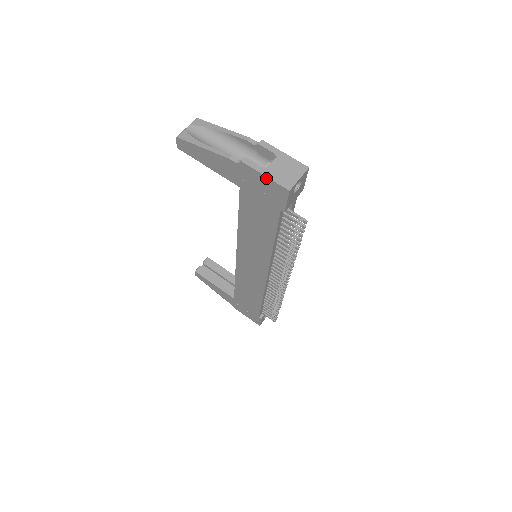
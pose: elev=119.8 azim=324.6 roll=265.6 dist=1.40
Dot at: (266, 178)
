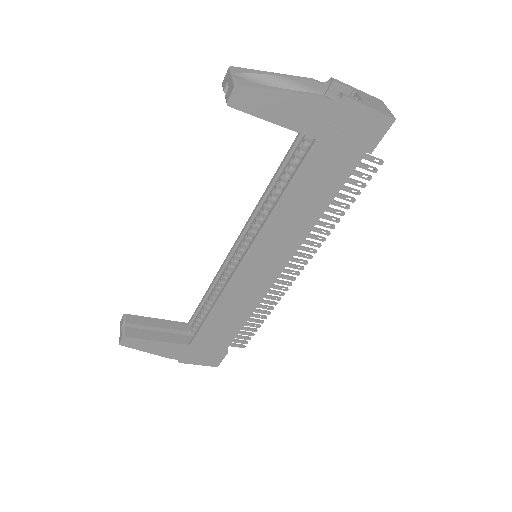
Dot at: (370, 111)
